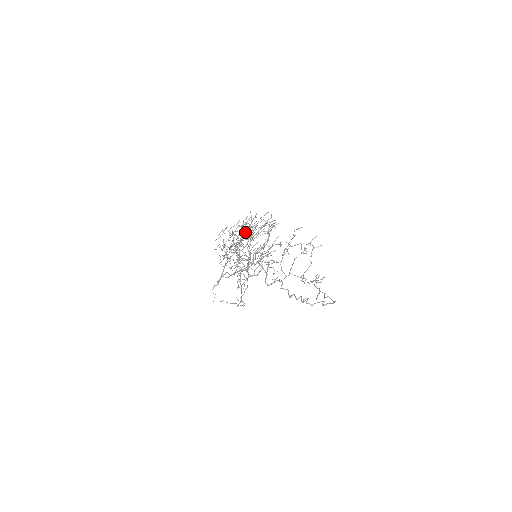
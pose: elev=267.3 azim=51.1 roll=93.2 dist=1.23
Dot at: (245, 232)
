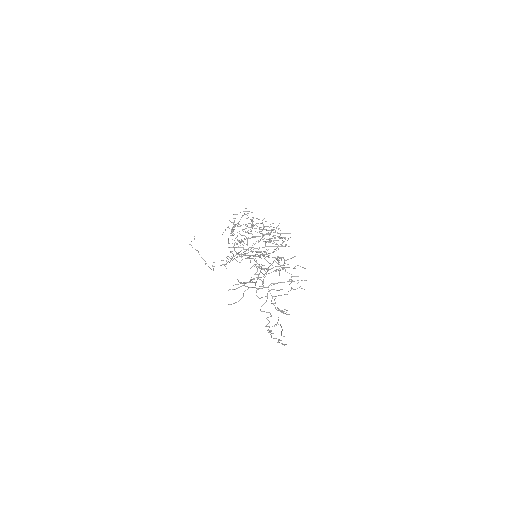
Dot at: (261, 227)
